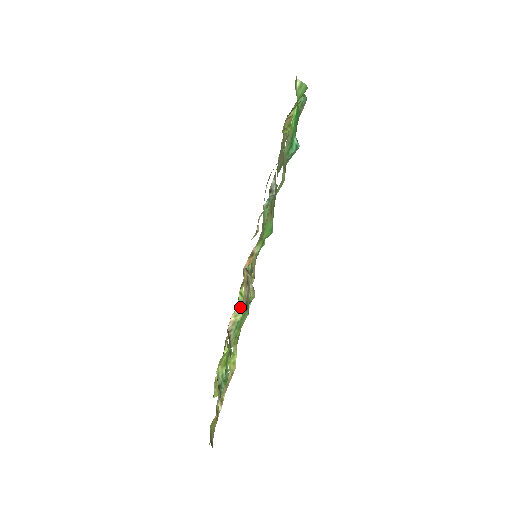
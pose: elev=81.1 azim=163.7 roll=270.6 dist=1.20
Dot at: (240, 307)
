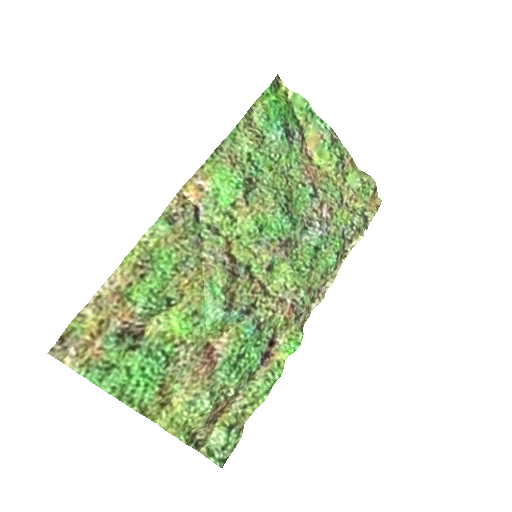
Dot at: (237, 328)
